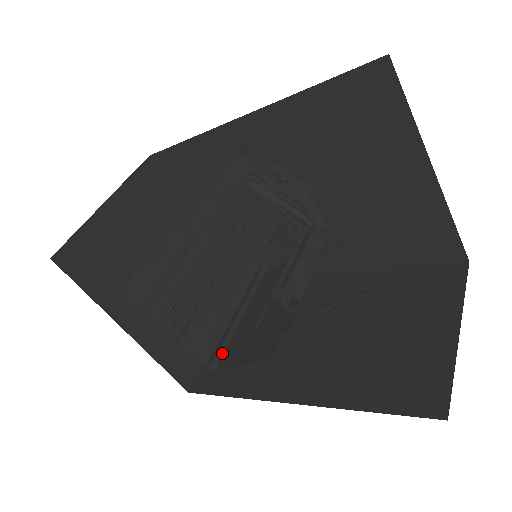
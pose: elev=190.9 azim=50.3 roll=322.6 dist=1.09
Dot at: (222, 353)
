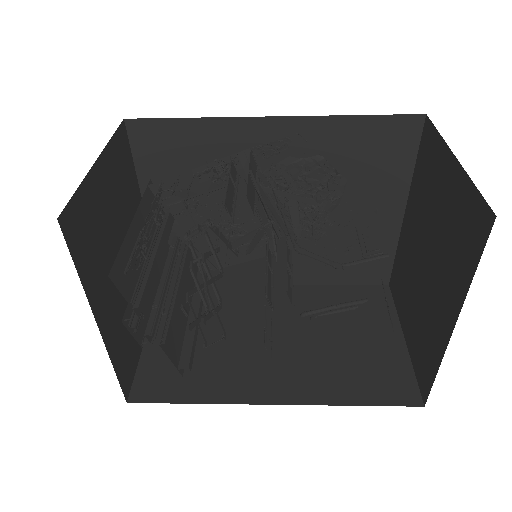
Dot at: (193, 355)
